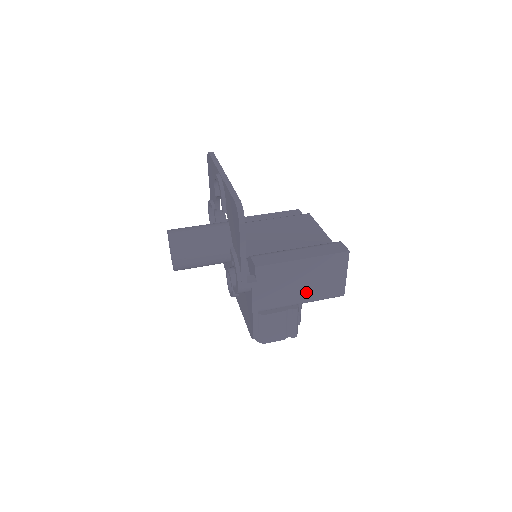
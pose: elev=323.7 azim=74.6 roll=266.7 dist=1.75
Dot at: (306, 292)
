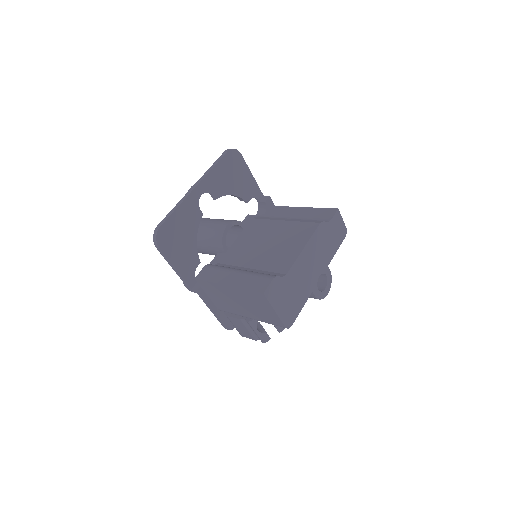
Dot at: (248, 312)
